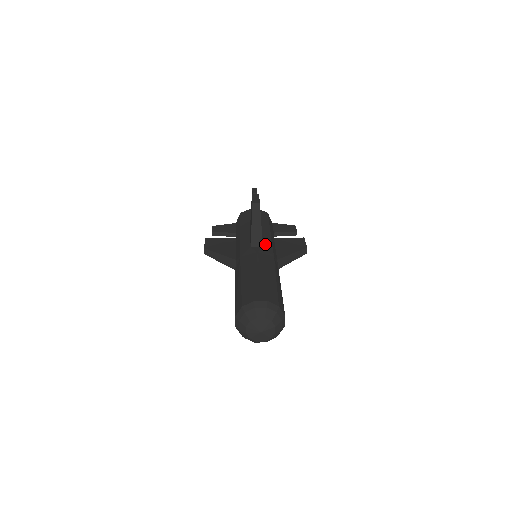
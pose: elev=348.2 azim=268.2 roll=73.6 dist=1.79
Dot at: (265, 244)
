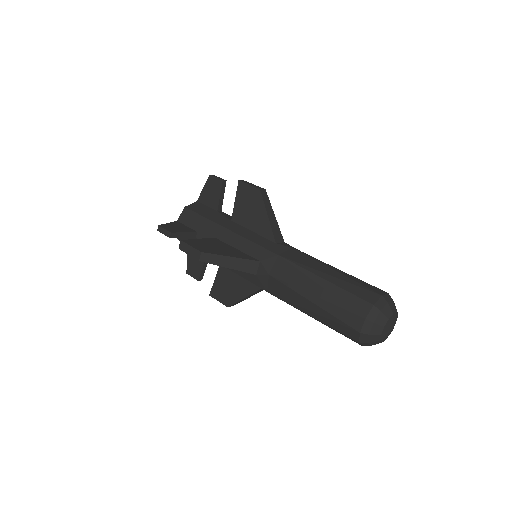
Dot at: occluded
